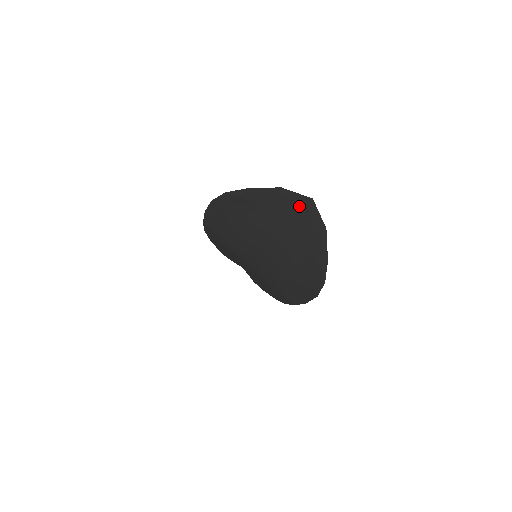
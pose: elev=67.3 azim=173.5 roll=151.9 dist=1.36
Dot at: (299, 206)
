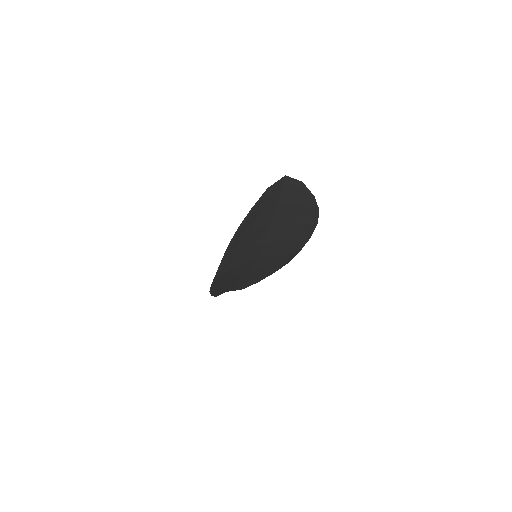
Dot at: (280, 188)
